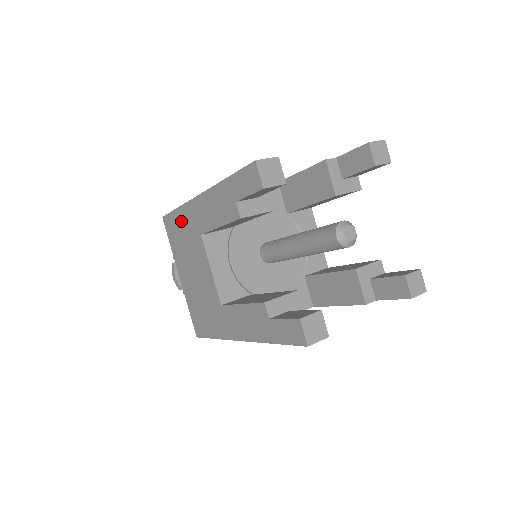
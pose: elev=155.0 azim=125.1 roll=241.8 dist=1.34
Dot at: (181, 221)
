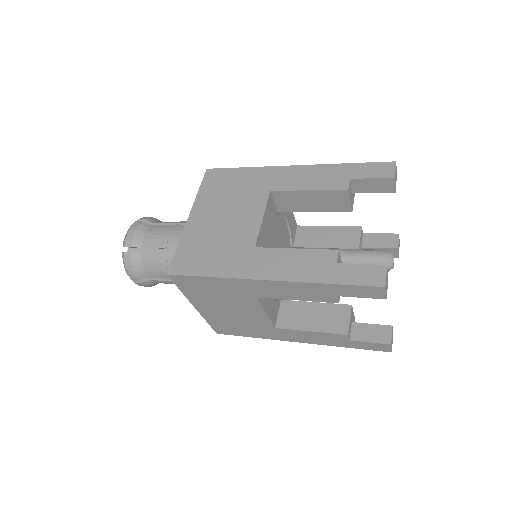
Dot at: (243, 177)
